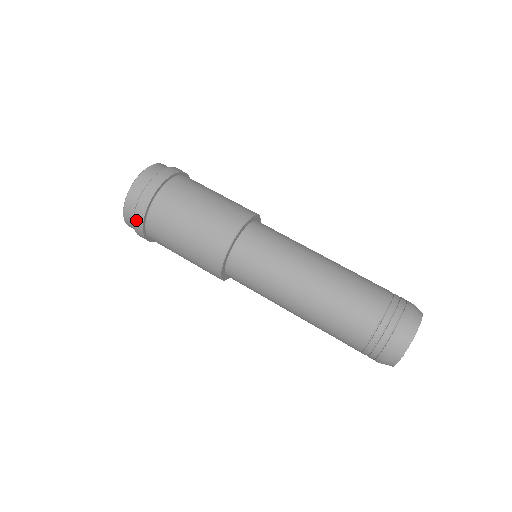
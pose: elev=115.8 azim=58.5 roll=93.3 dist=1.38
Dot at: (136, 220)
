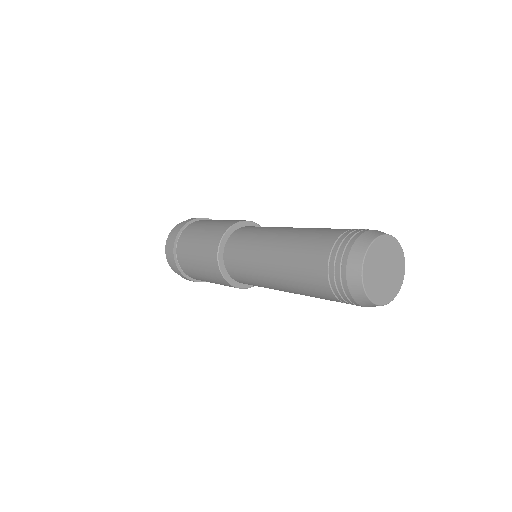
Dot at: (174, 267)
